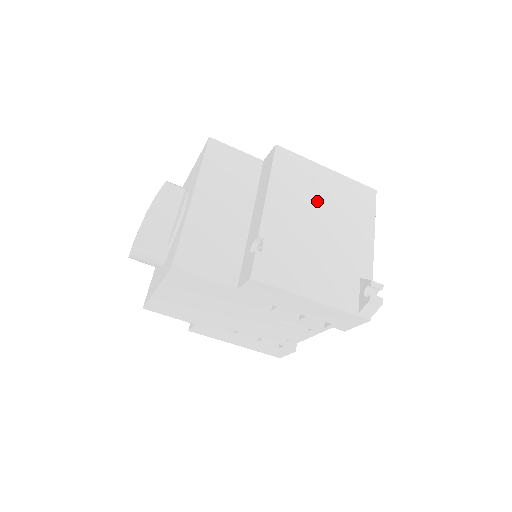
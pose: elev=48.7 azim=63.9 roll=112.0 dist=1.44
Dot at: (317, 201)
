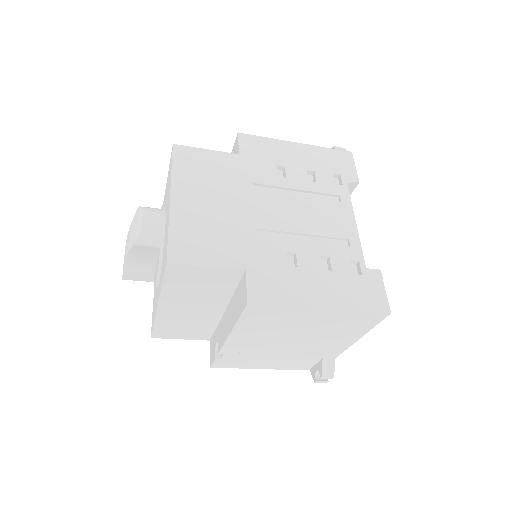
Dot at: (293, 331)
